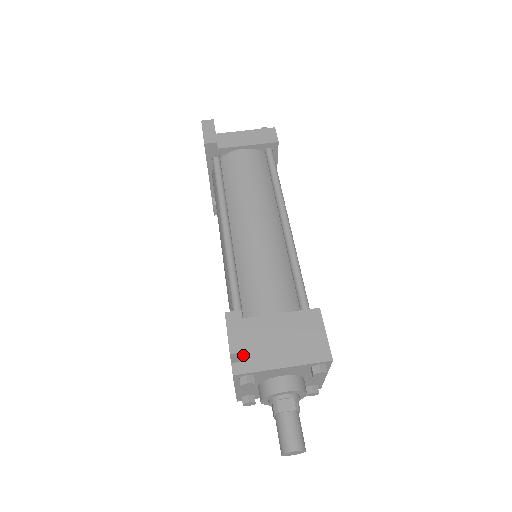
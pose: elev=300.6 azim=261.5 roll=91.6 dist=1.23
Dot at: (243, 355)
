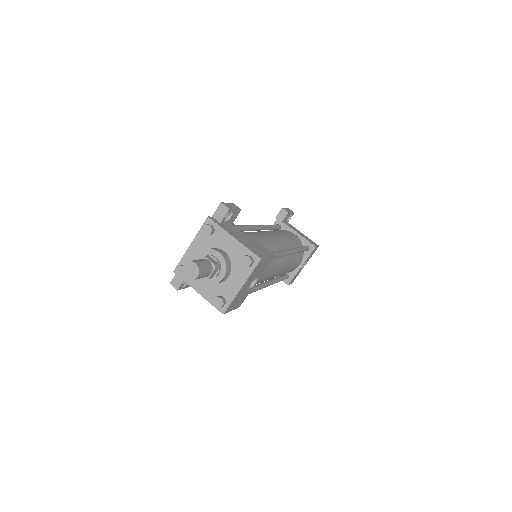
Dot at: (224, 212)
